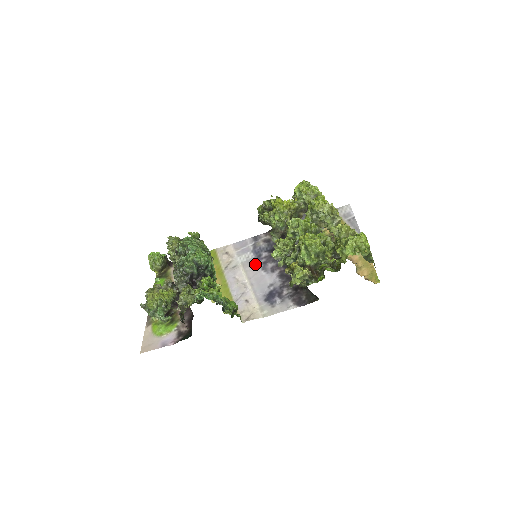
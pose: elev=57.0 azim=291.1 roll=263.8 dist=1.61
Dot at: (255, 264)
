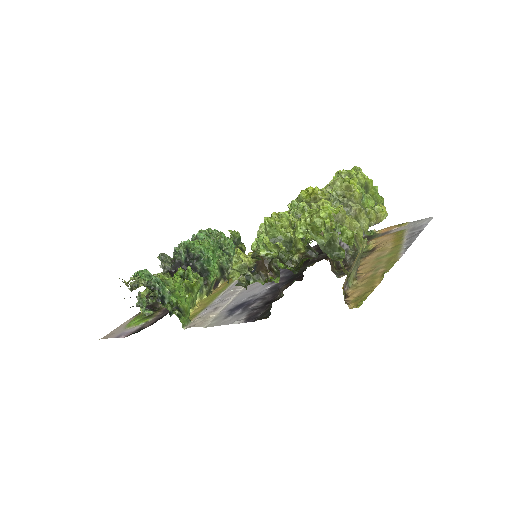
Dot at: occluded
